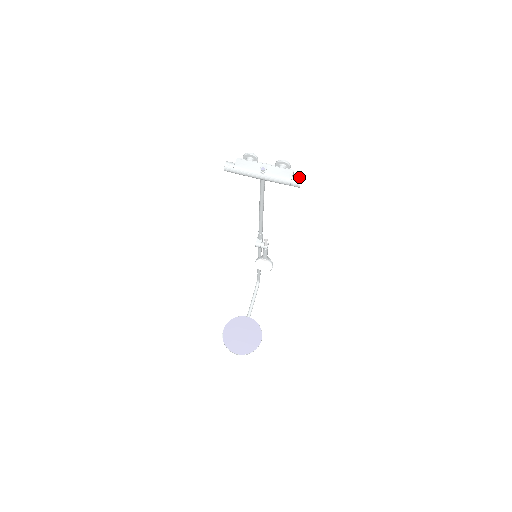
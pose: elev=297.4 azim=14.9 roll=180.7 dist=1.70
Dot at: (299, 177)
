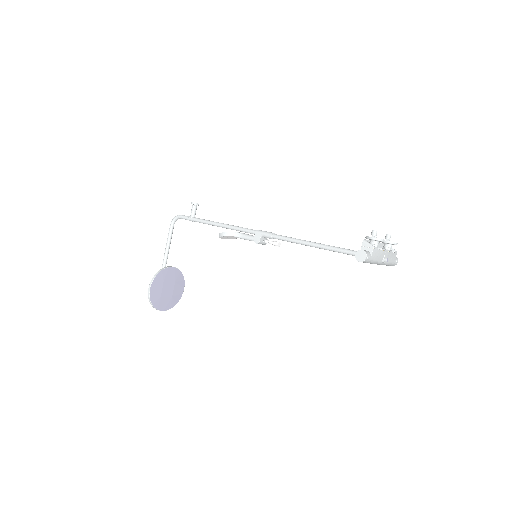
Dot at: (397, 258)
